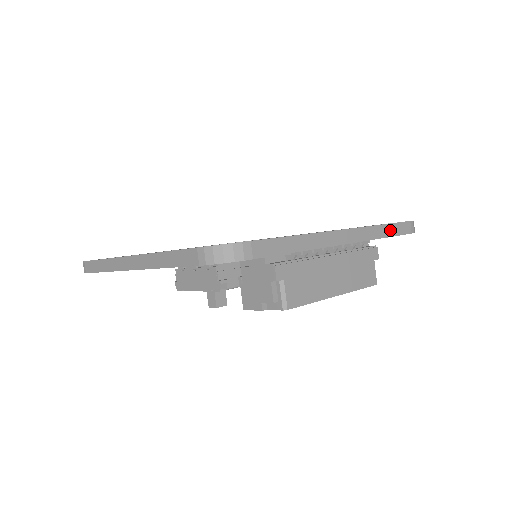
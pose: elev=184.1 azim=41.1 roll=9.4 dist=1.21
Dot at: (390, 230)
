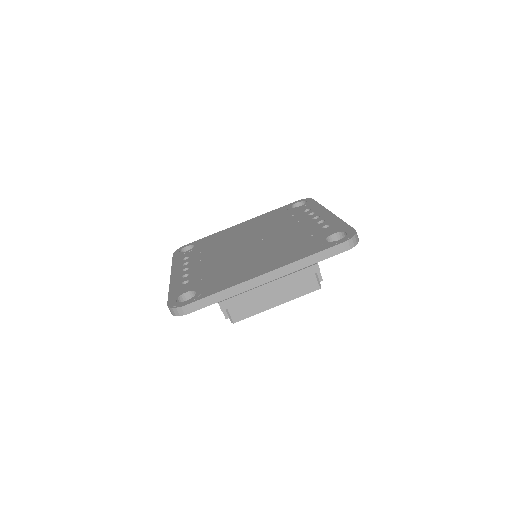
Dot at: (316, 258)
